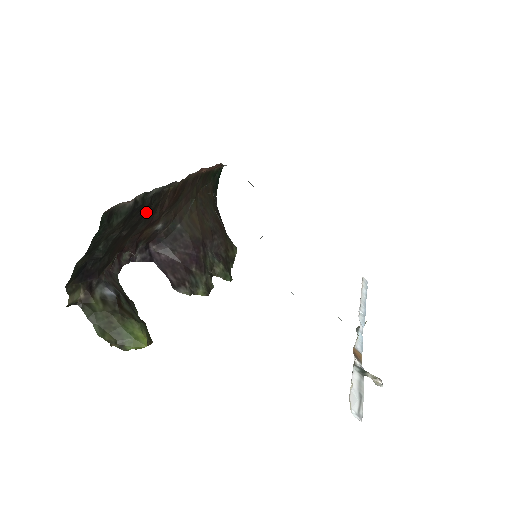
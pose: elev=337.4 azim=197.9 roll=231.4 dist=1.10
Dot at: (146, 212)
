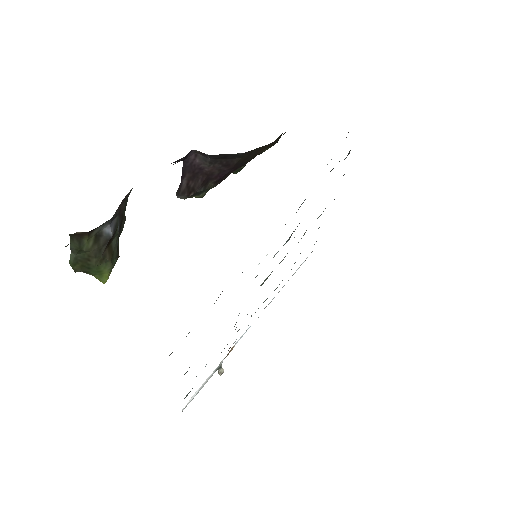
Dot at: occluded
